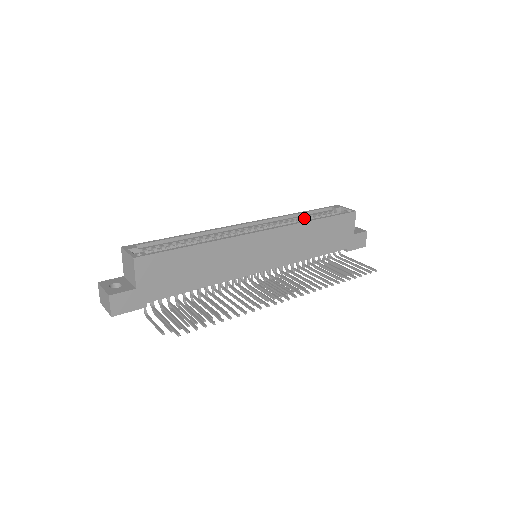
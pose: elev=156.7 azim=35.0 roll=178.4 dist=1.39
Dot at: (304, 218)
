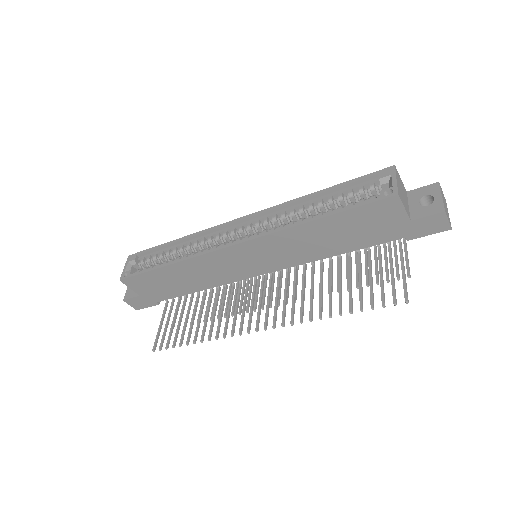
Dot at: (318, 204)
